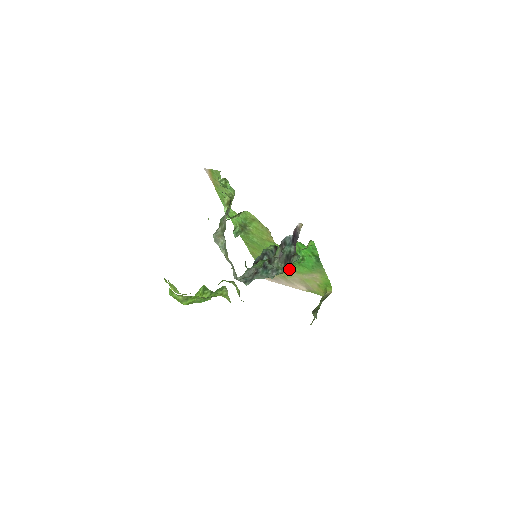
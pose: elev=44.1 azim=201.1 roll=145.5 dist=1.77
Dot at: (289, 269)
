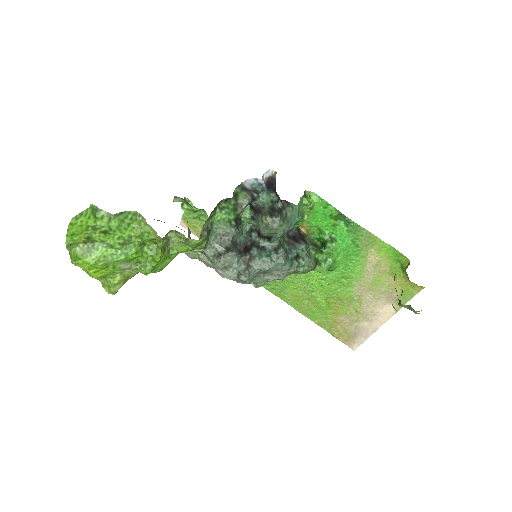
Dot at: (345, 286)
